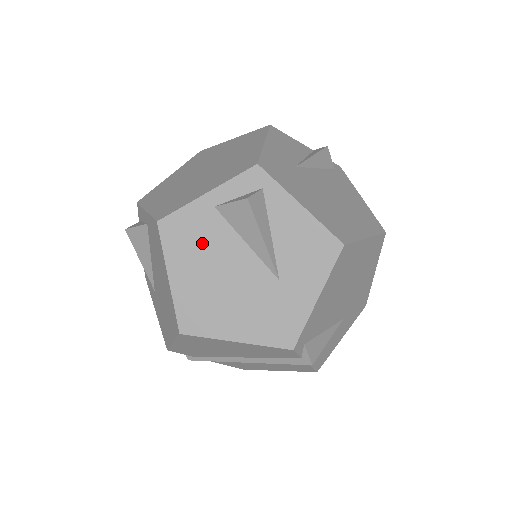
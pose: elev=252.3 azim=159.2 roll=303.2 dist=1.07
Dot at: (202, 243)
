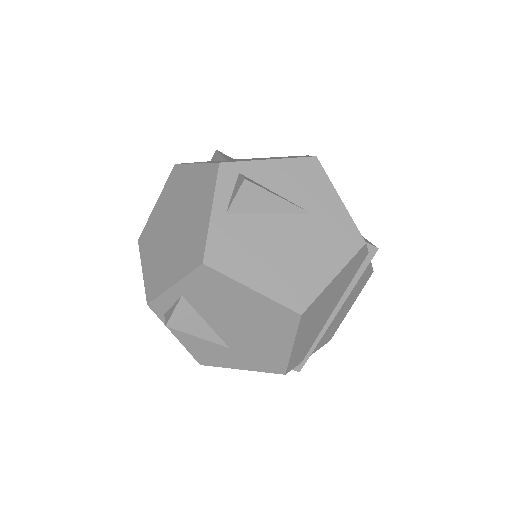
Dot at: (245, 244)
